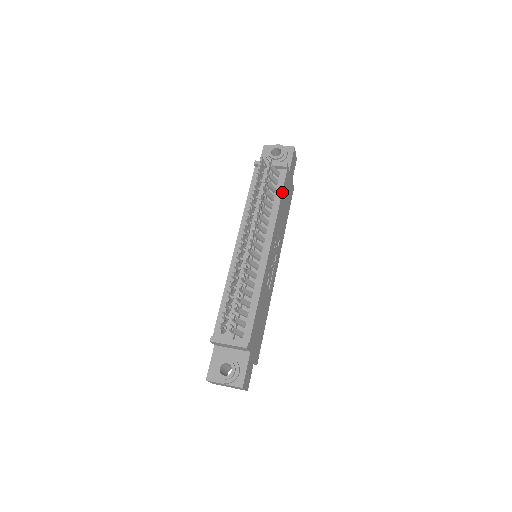
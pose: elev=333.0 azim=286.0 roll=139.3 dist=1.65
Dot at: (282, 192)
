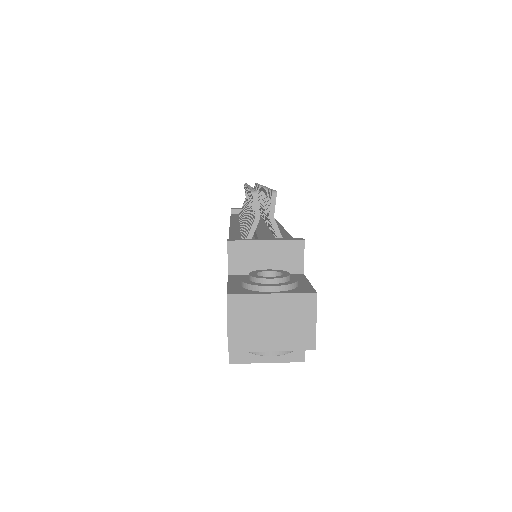
Dot at: occluded
